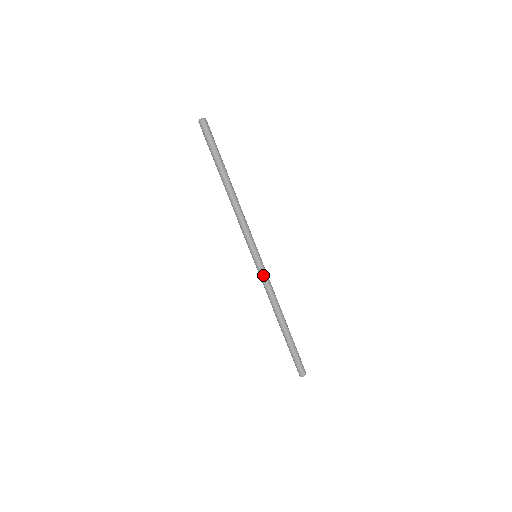
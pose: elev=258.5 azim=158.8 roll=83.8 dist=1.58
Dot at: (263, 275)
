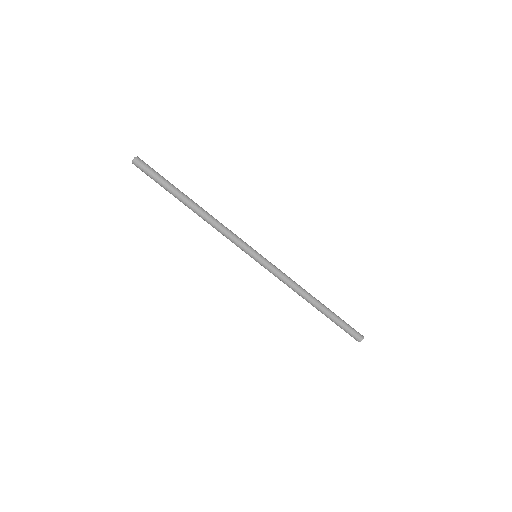
Dot at: (273, 269)
